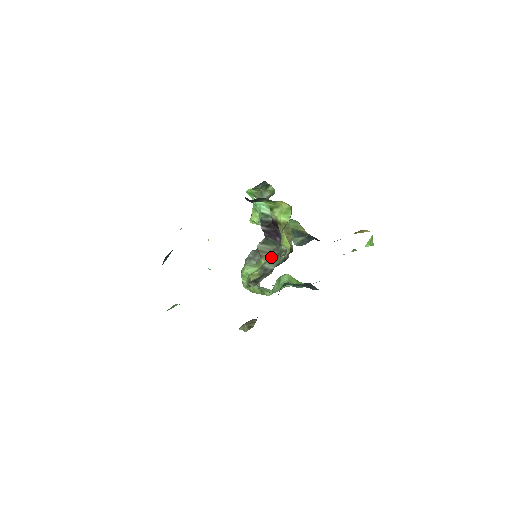
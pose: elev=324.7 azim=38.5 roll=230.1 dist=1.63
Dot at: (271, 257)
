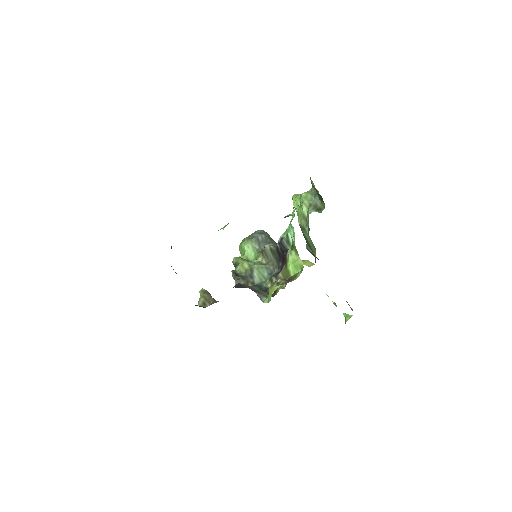
Dot at: (265, 268)
